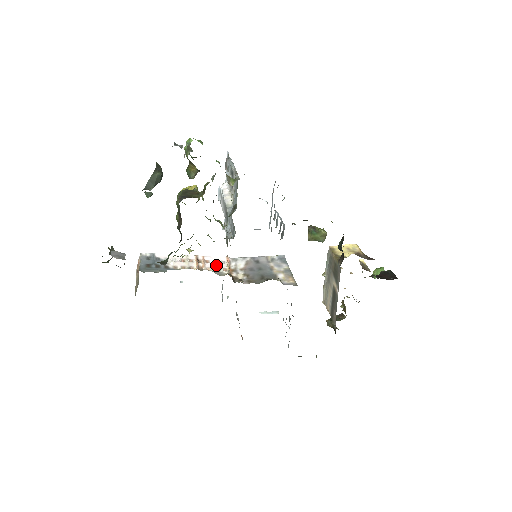
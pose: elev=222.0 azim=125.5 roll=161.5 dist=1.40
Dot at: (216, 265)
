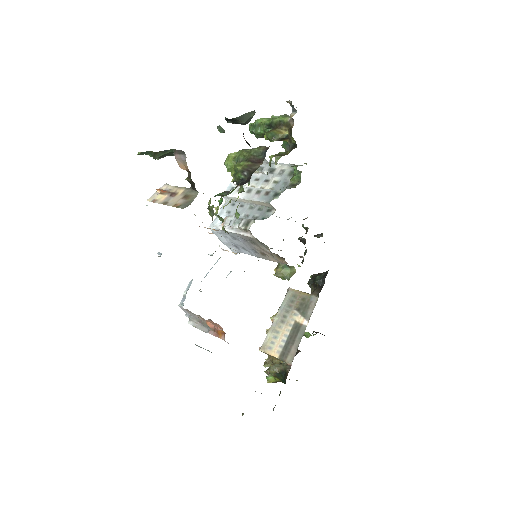
Dot at: occluded
